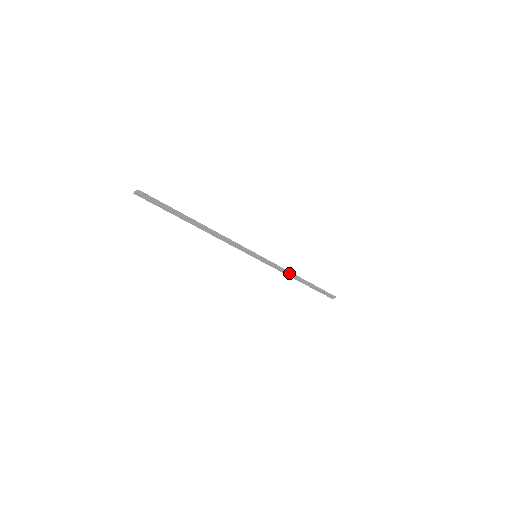
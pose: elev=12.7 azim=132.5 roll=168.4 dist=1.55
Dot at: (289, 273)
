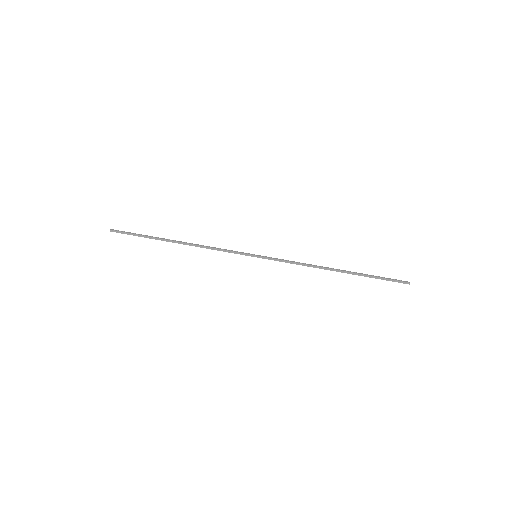
Dot at: (310, 266)
